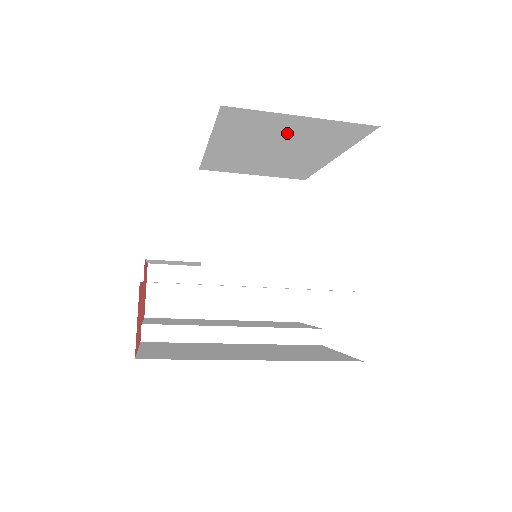
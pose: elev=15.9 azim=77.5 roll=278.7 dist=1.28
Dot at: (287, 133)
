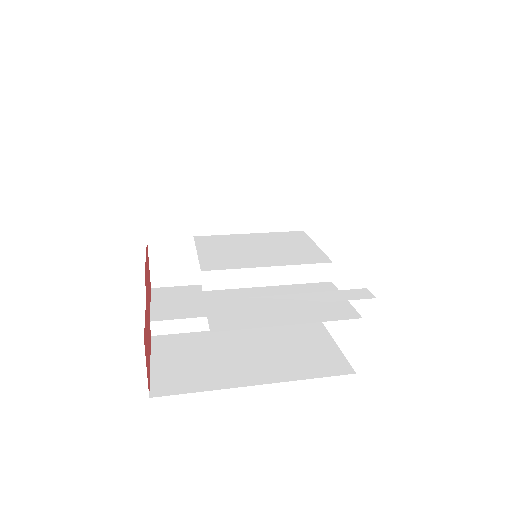
Dot at: occluded
